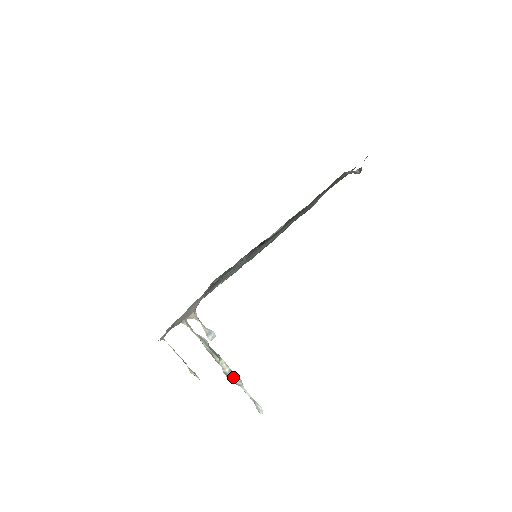
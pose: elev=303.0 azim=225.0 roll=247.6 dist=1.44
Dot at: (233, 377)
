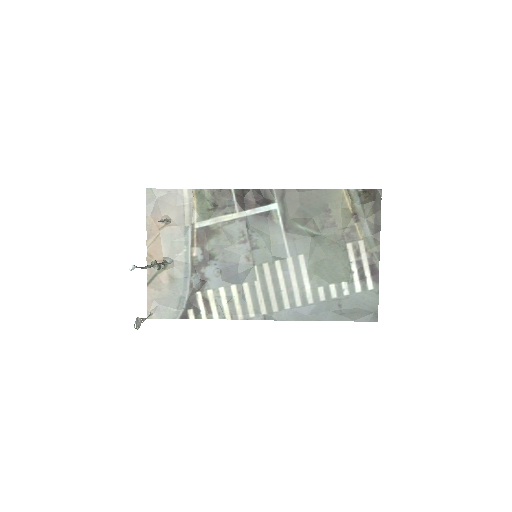
Dot at: occluded
